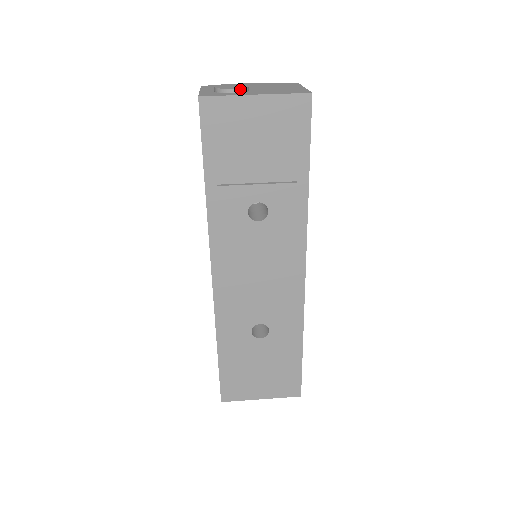
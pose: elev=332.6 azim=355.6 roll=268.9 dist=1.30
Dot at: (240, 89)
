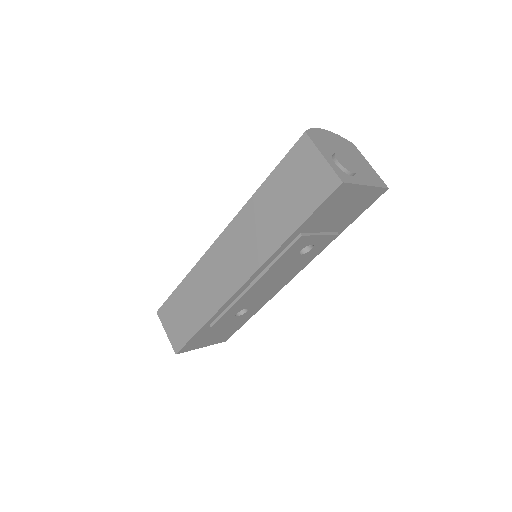
Dot at: occluded
